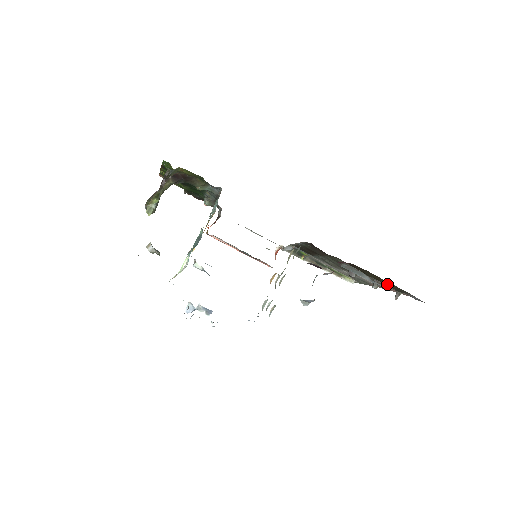
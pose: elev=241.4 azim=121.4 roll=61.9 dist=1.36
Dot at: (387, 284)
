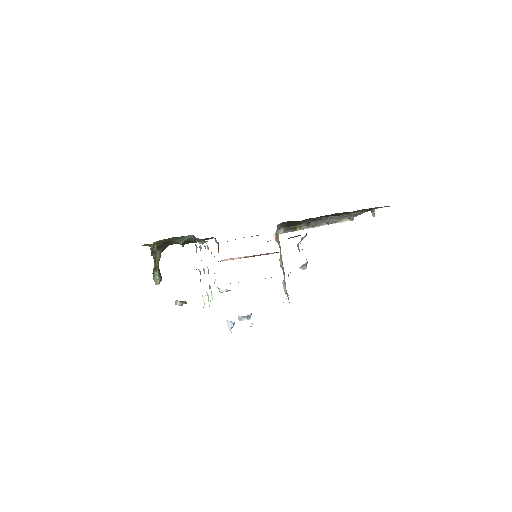
Dot at: occluded
